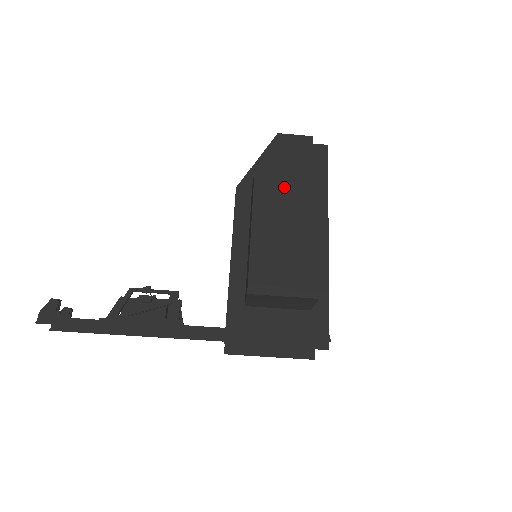
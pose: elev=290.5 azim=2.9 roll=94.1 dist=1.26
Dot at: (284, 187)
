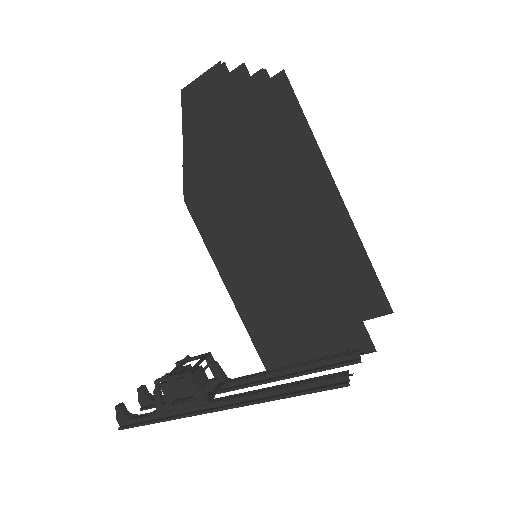
Dot at: (228, 168)
